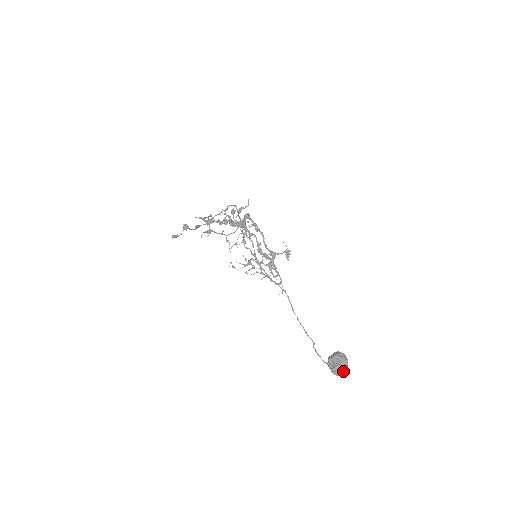
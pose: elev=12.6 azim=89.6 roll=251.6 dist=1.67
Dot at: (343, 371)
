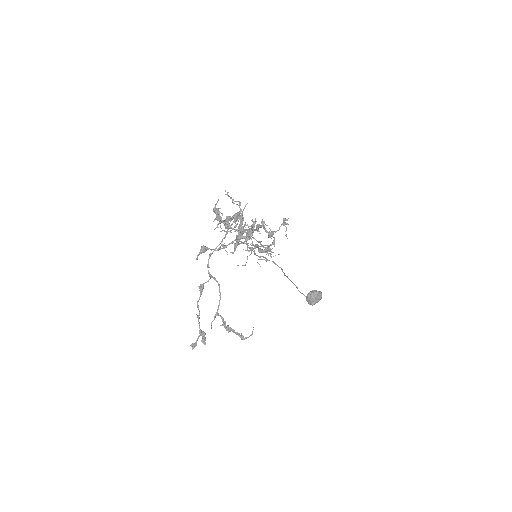
Dot at: occluded
